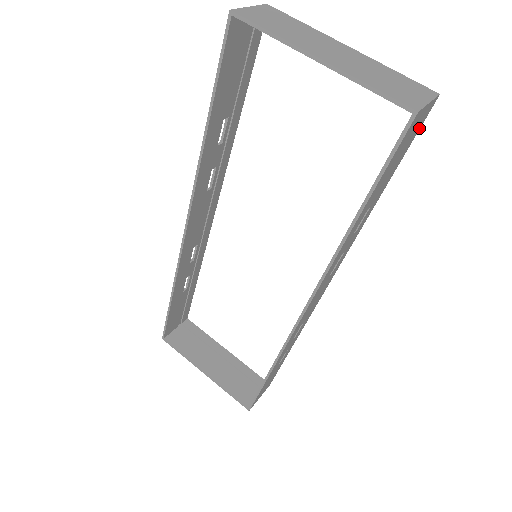
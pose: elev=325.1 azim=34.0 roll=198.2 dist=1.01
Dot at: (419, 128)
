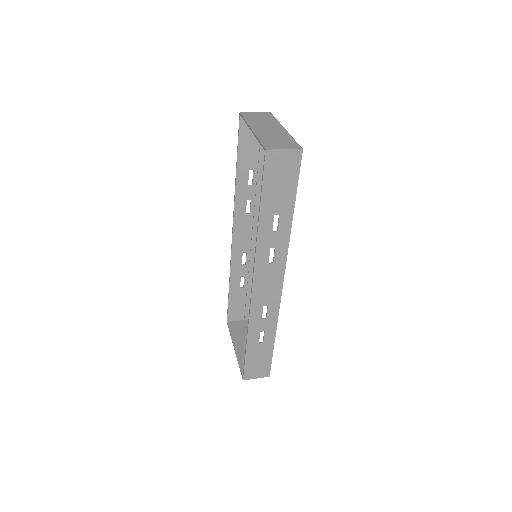
Dot at: (298, 169)
